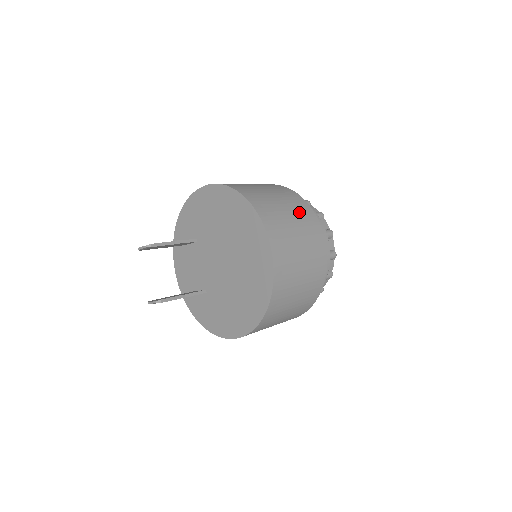
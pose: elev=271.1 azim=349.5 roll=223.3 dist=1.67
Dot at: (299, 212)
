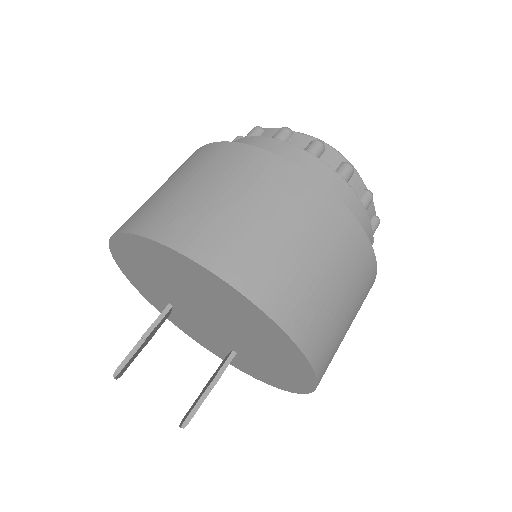
Dot at: (237, 174)
